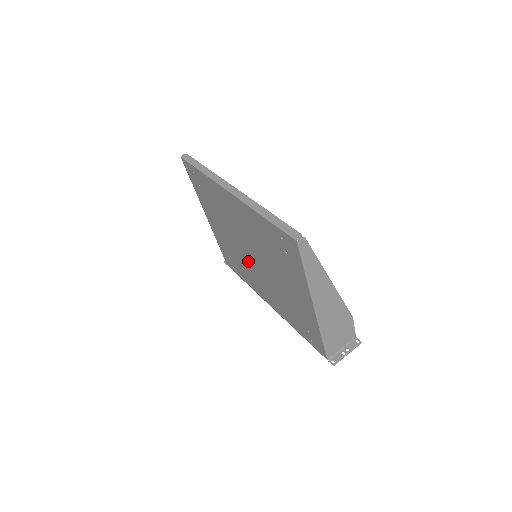
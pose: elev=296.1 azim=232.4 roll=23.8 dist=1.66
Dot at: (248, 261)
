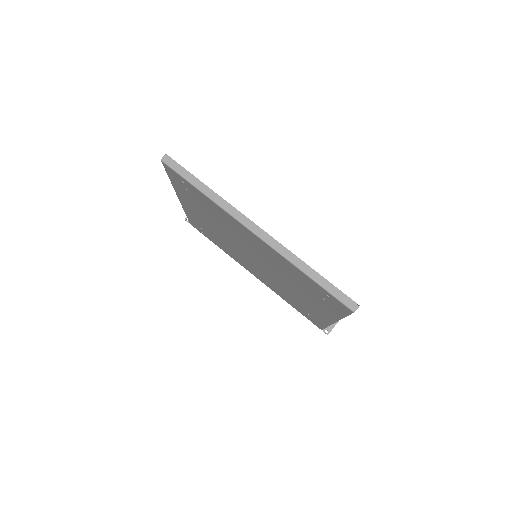
Dot at: (241, 253)
